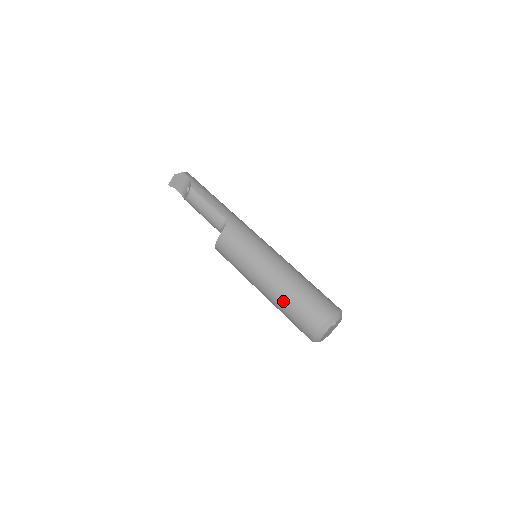
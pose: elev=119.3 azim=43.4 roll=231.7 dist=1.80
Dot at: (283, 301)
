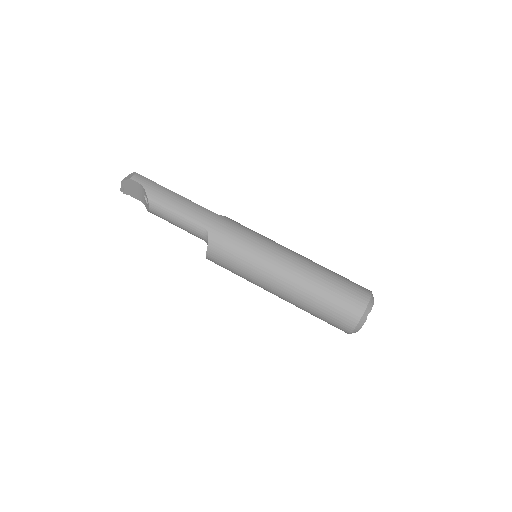
Dot at: (304, 307)
